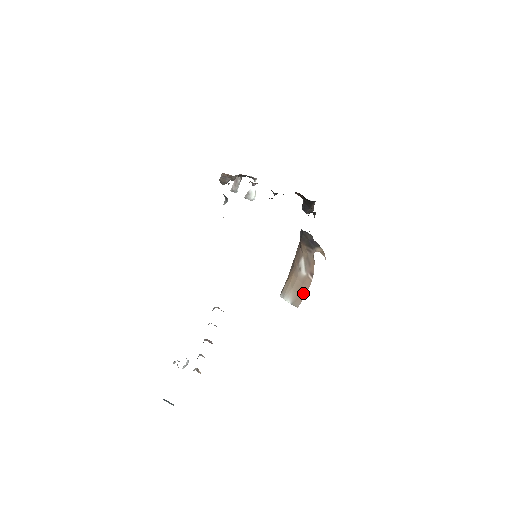
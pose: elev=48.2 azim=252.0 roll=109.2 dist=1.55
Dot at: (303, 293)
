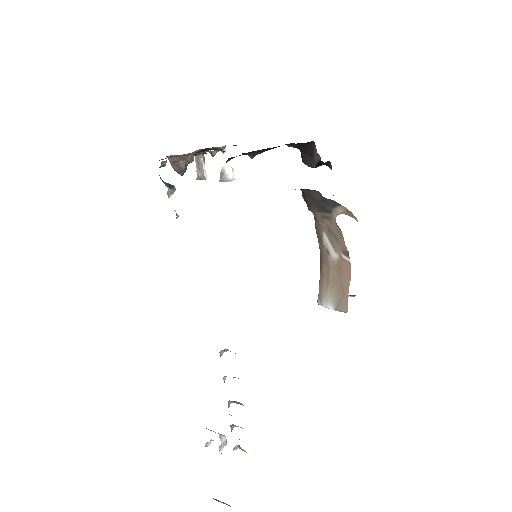
Dot at: (345, 287)
